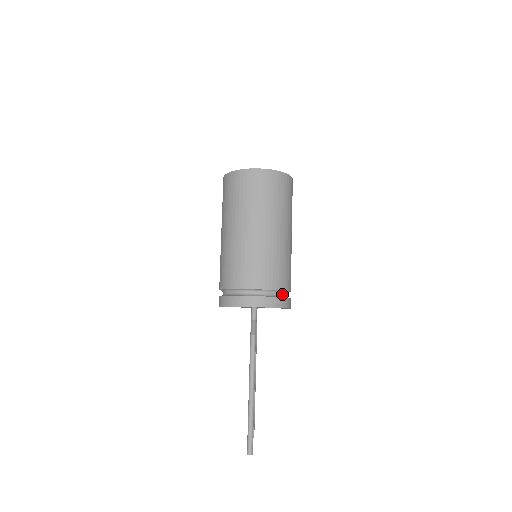
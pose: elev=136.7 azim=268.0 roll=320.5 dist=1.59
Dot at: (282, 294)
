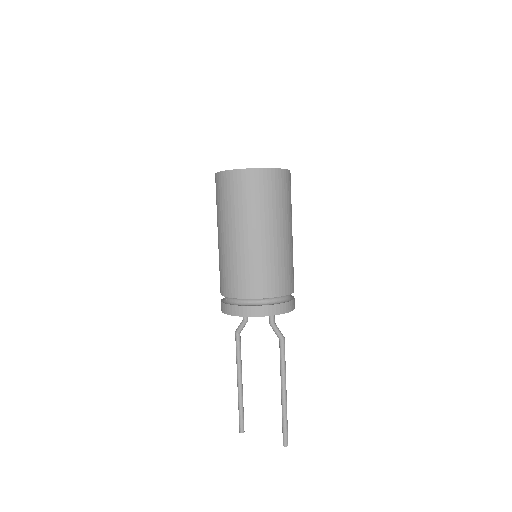
Dot at: occluded
